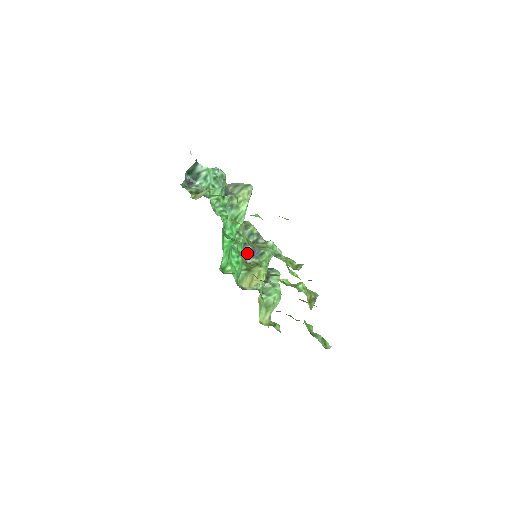
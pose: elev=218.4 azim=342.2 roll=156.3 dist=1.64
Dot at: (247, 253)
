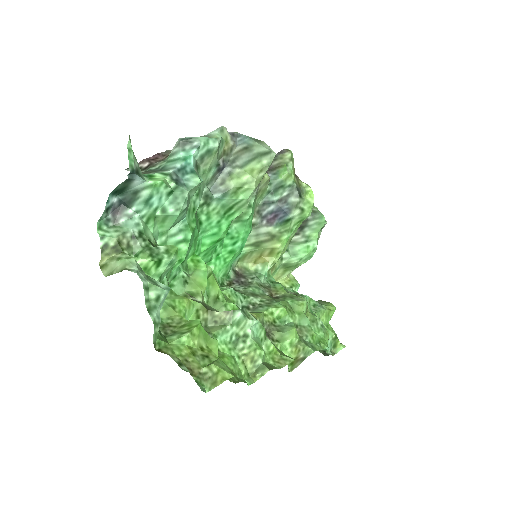
Dot at: (263, 218)
